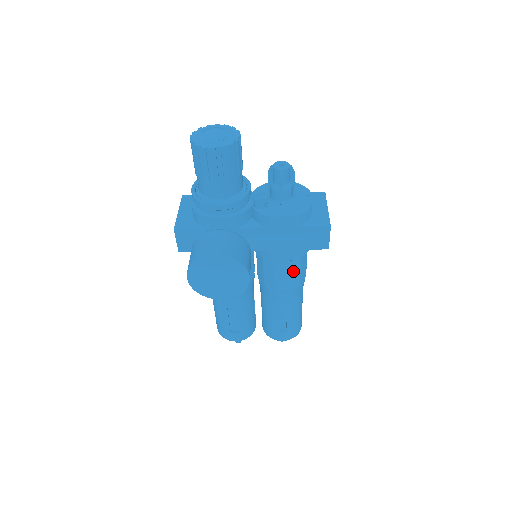
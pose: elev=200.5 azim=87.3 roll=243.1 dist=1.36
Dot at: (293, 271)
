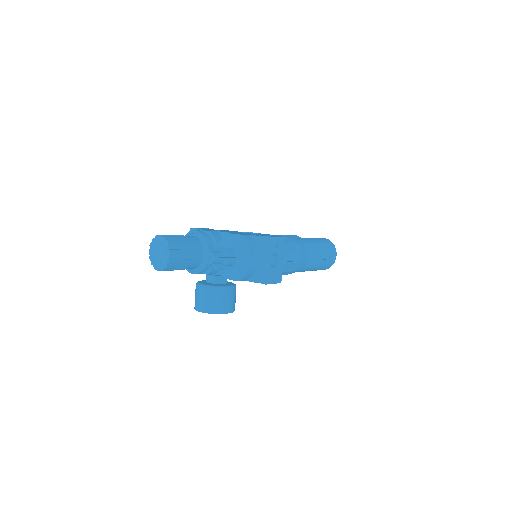
Dot at: occluded
